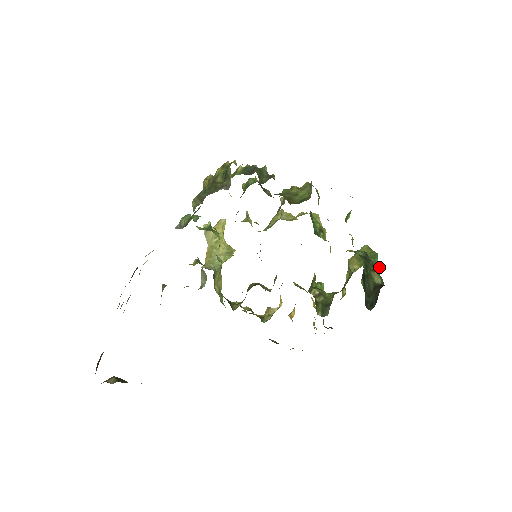
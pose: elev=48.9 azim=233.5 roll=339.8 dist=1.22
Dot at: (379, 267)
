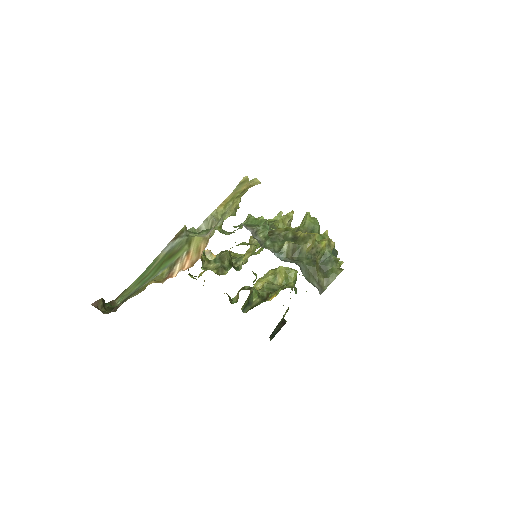
Dot at: occluded
